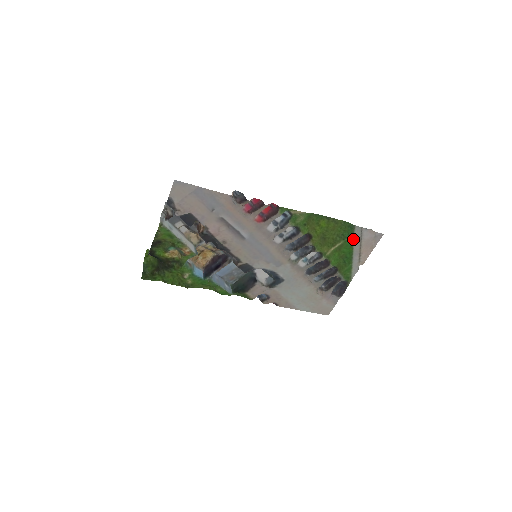
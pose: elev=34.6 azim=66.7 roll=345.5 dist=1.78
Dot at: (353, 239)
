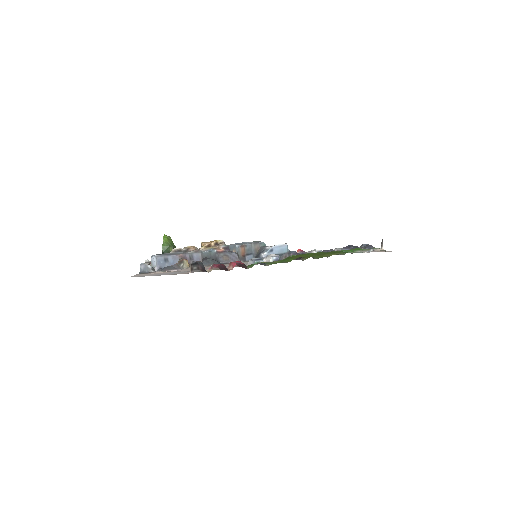
Dot at: (357, 250)
